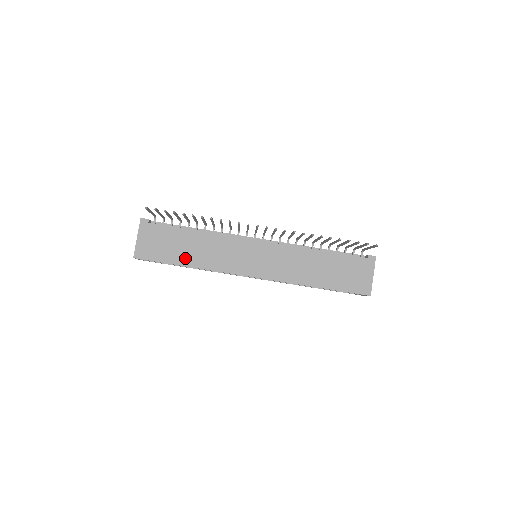
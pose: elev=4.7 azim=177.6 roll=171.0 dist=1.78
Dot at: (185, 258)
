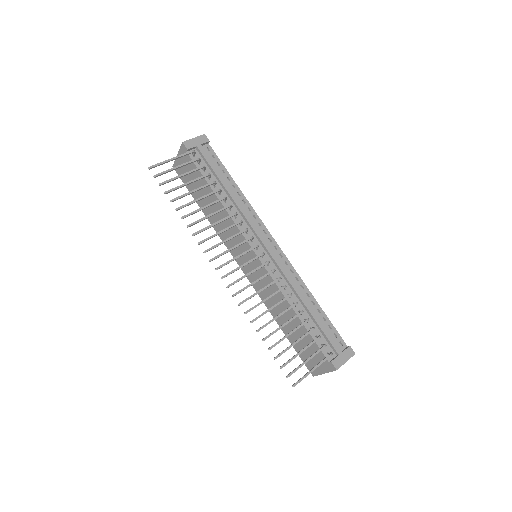
Dot at: (203, 205)
